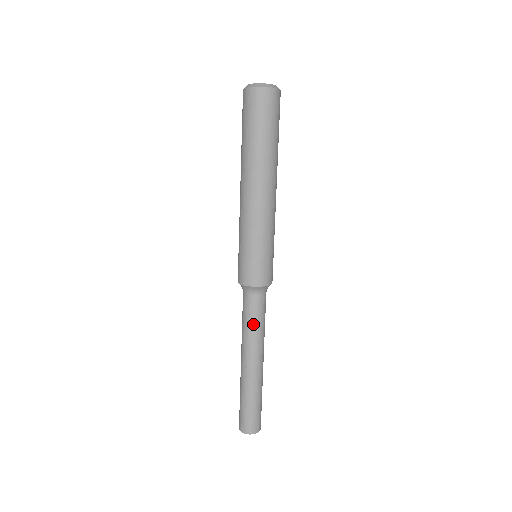
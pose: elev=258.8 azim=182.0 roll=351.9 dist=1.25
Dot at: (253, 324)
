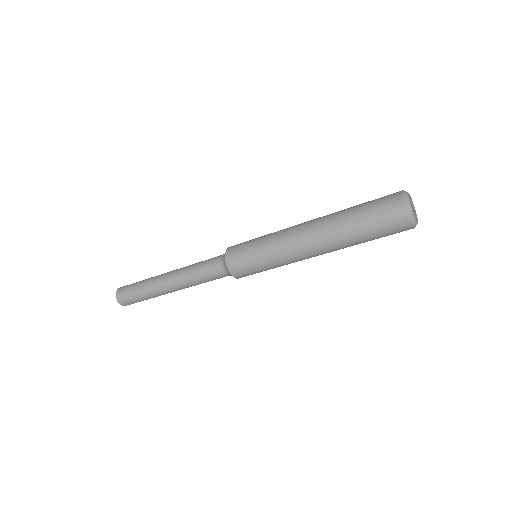
Dot at: occluded
